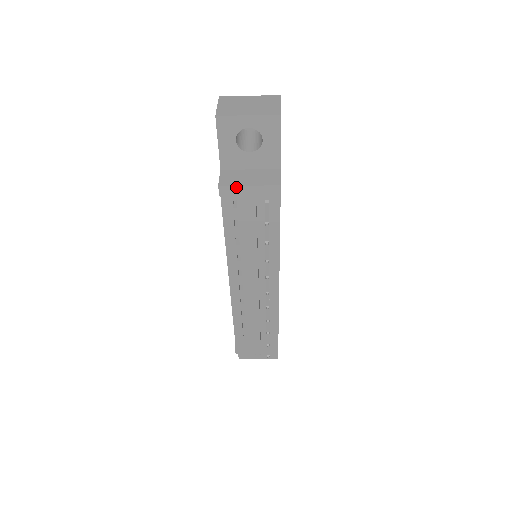
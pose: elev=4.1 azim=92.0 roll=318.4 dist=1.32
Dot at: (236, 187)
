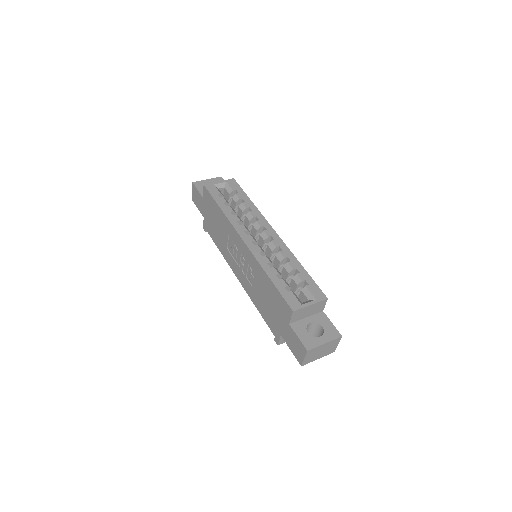
Dot at: occluded
